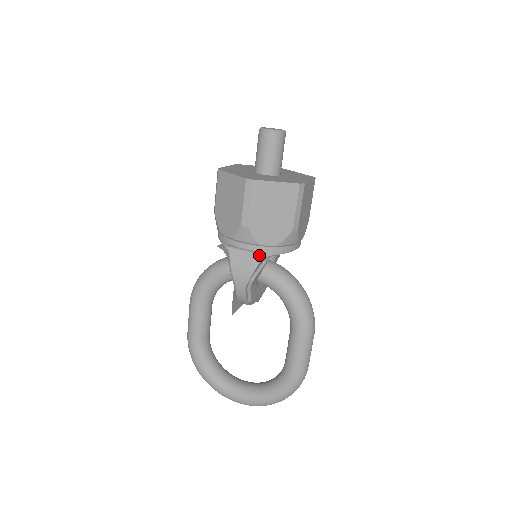
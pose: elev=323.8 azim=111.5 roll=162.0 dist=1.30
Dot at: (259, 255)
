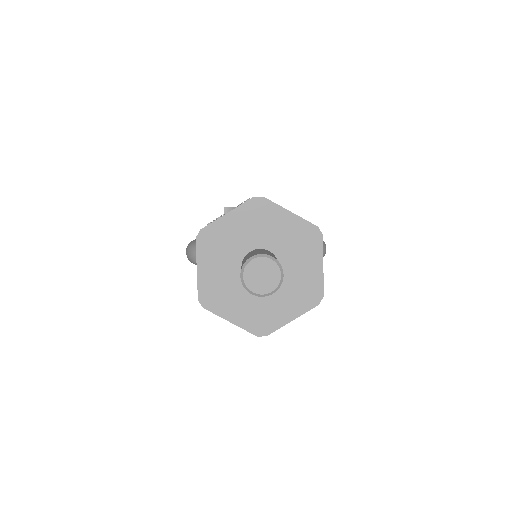
Dot at: occluded
